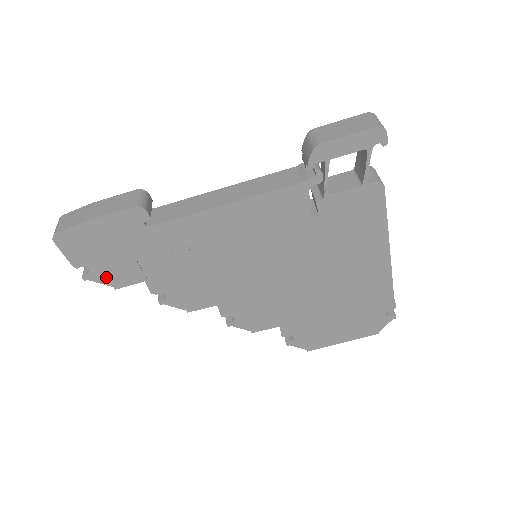
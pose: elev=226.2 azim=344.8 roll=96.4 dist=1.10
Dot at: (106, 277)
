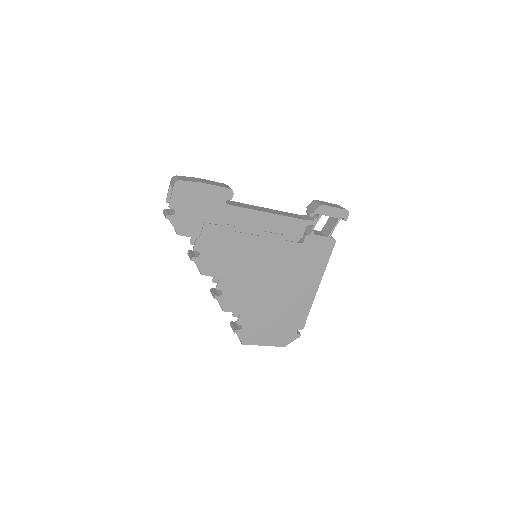
Dot at: (179, 223)
